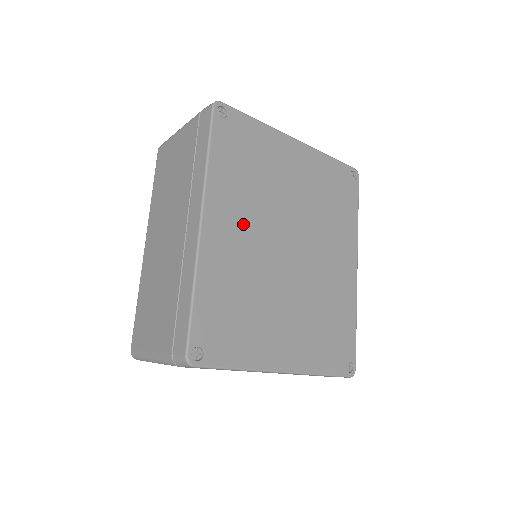
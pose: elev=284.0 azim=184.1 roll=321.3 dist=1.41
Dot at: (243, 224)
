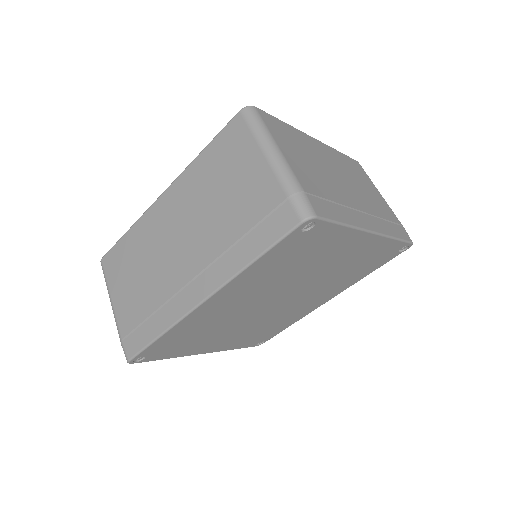
Dot at: (245, 297)
